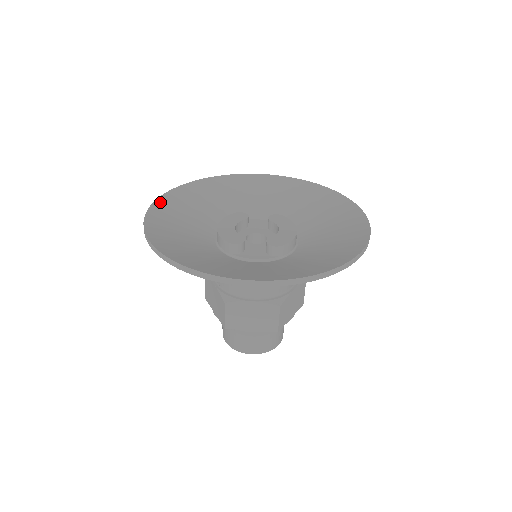
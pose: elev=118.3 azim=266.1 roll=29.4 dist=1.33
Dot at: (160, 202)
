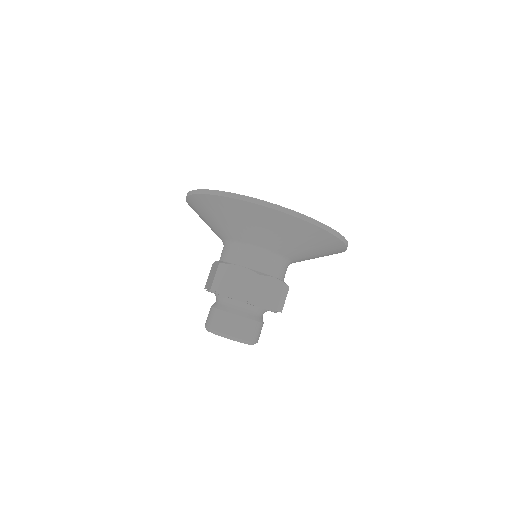
Dot at: occluded
